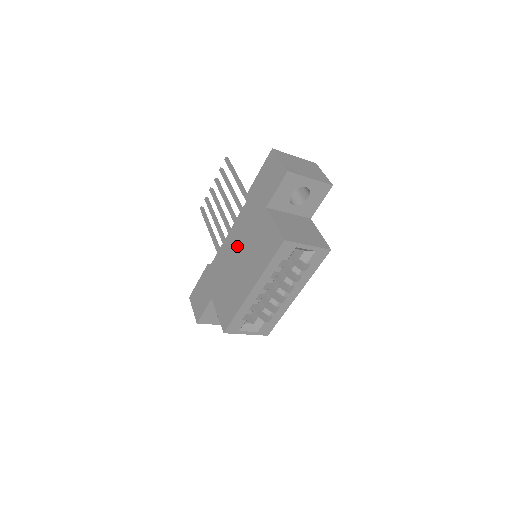
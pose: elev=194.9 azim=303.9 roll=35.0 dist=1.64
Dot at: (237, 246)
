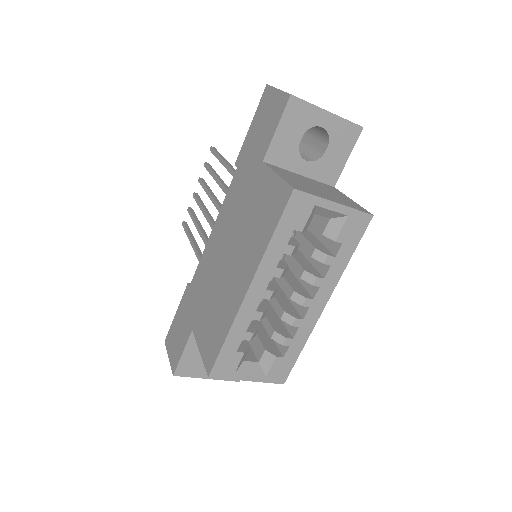
Dot at: (225, 237)
